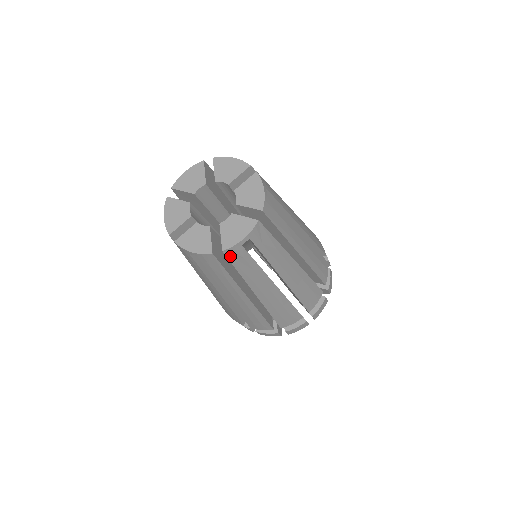
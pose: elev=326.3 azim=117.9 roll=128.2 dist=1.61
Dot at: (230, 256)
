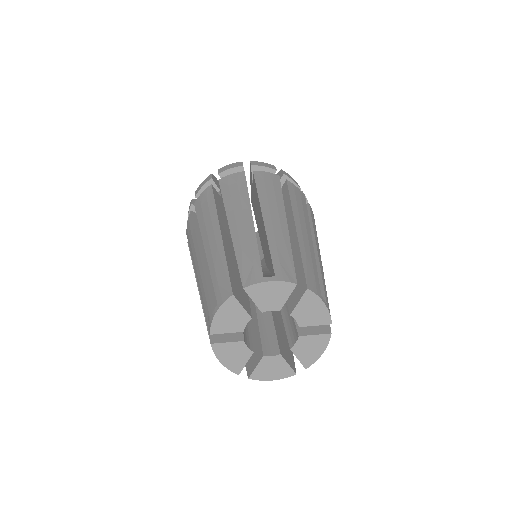
Dot at: occluded
